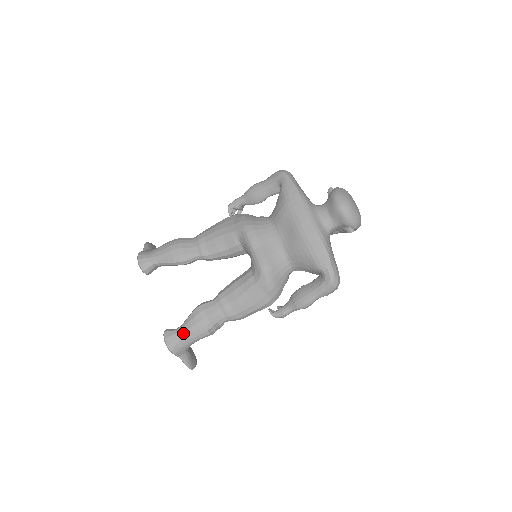
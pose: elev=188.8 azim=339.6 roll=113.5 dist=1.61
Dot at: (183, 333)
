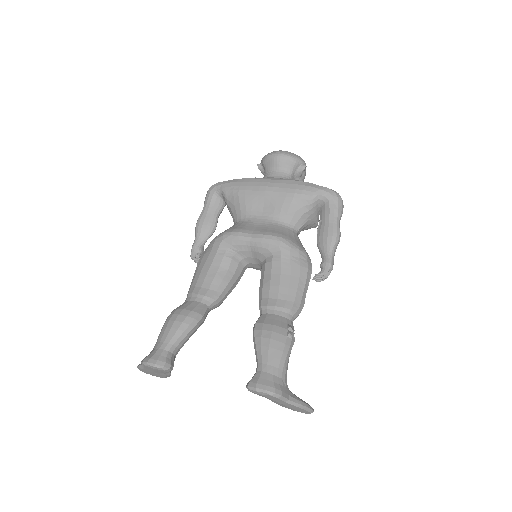
Dot at: (267, 363)
